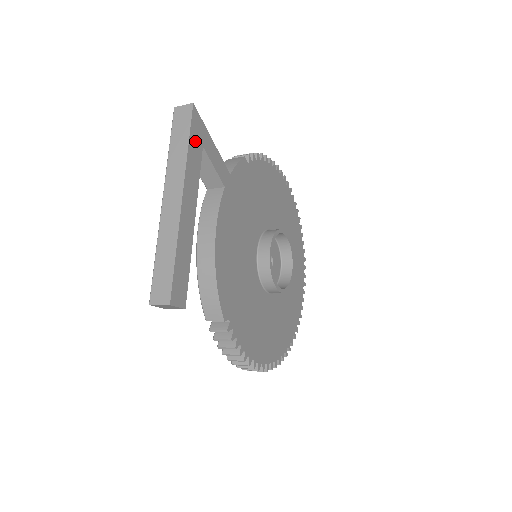
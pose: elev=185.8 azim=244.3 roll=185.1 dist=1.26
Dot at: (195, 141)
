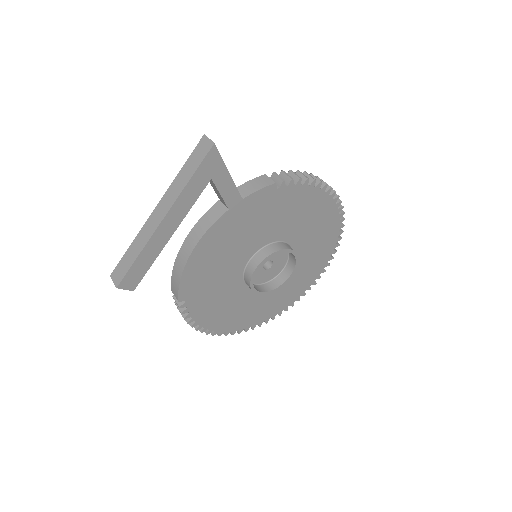
Dot at: (202, 175)
